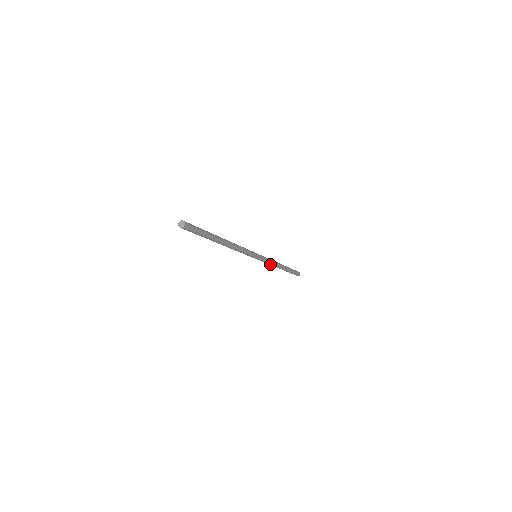
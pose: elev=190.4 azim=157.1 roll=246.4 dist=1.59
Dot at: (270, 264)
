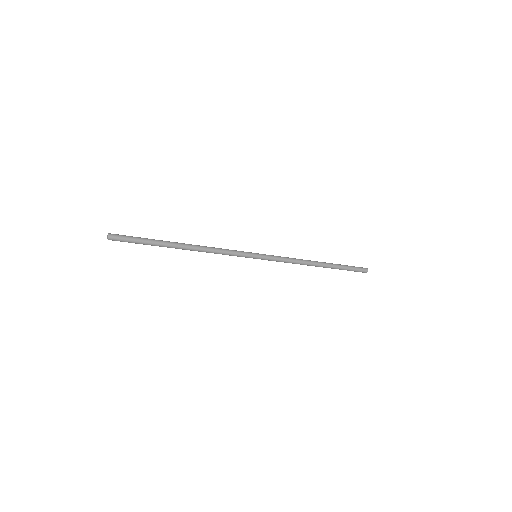
Dot at: (290, 262)
